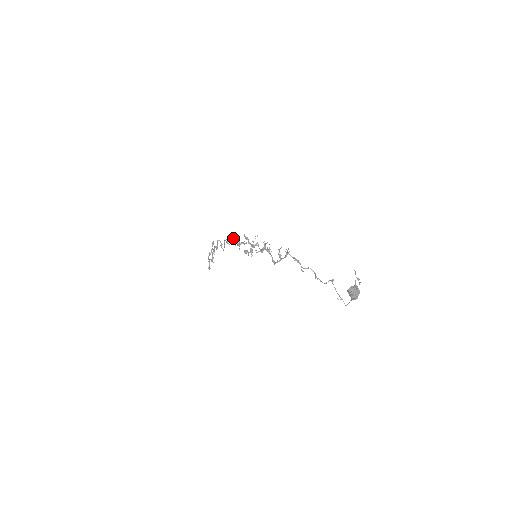
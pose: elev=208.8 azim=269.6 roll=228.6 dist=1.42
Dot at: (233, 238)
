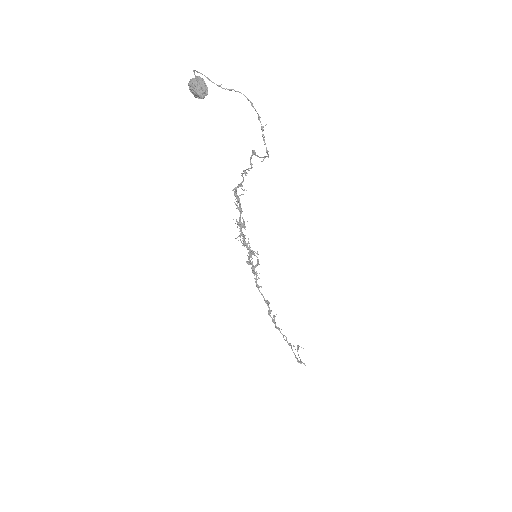
Dot at: (254, 271)
